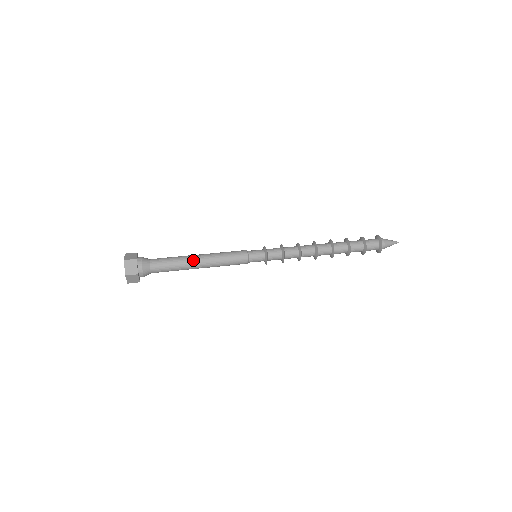
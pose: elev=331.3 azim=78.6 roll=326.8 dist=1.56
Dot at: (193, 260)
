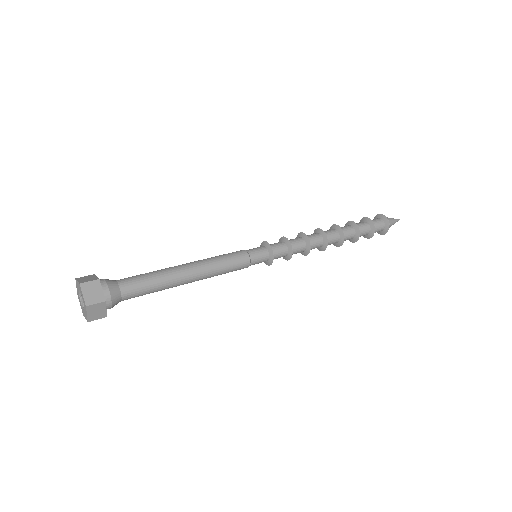
Dot at: (180, 271)
